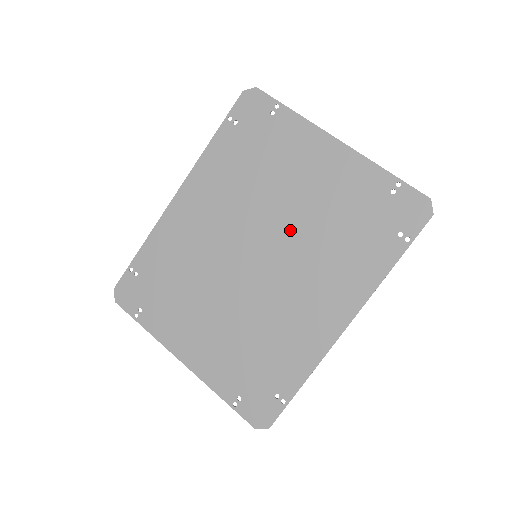
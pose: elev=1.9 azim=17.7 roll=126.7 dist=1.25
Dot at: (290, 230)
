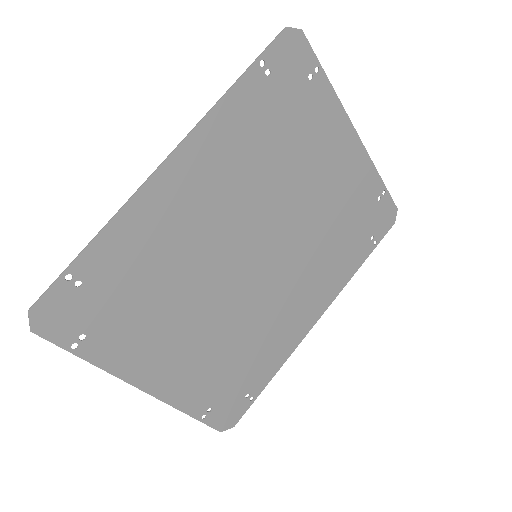
Dot at: (296, 228)
